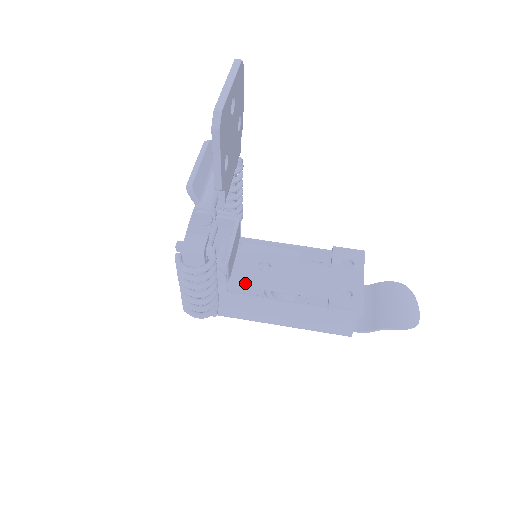
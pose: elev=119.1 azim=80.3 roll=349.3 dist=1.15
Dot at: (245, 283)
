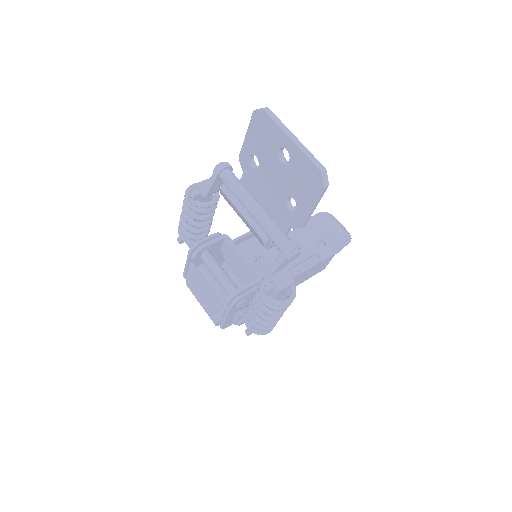
Dot at: occluded
